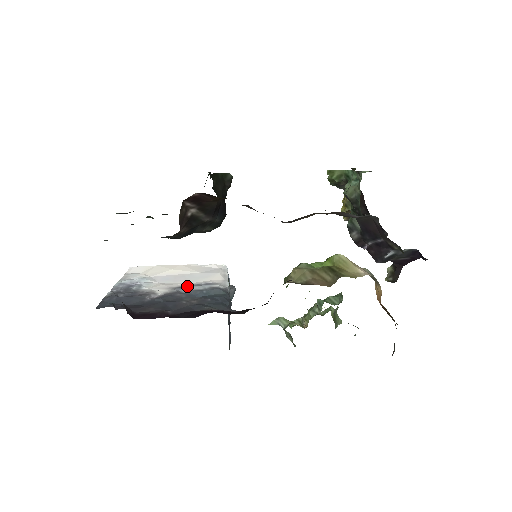
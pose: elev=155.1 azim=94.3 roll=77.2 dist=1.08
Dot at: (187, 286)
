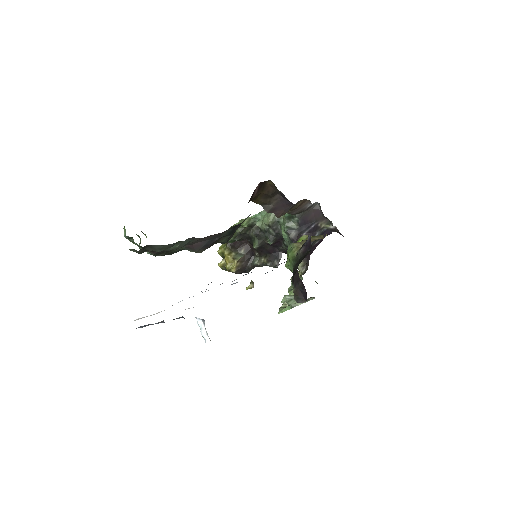
Dot at: (231, 284)
